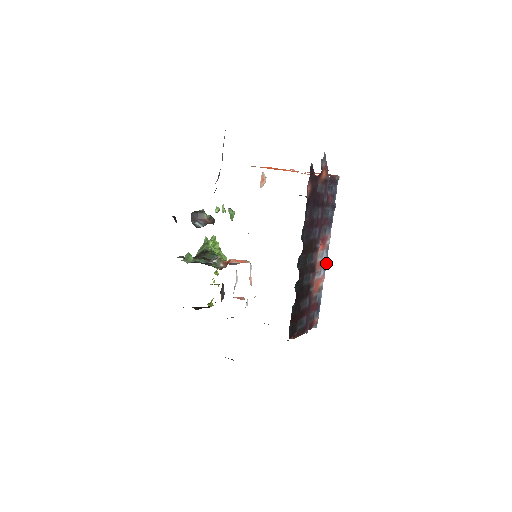
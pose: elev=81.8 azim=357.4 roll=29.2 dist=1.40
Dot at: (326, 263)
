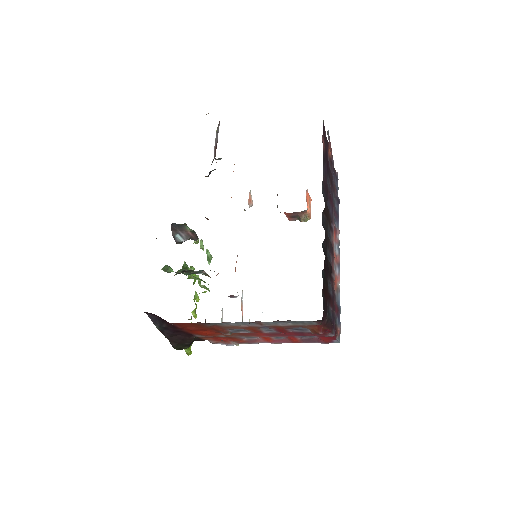
Dot at: (339, 261)
